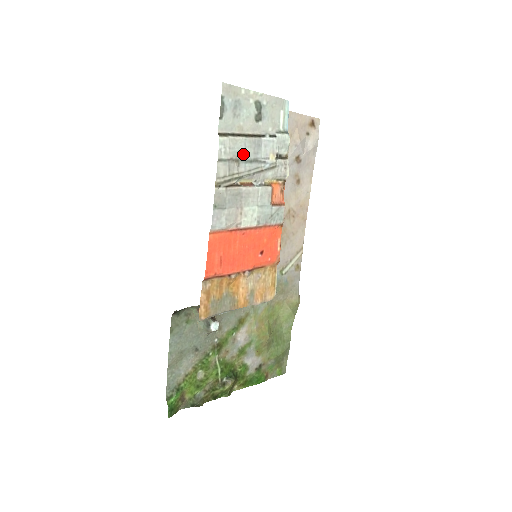
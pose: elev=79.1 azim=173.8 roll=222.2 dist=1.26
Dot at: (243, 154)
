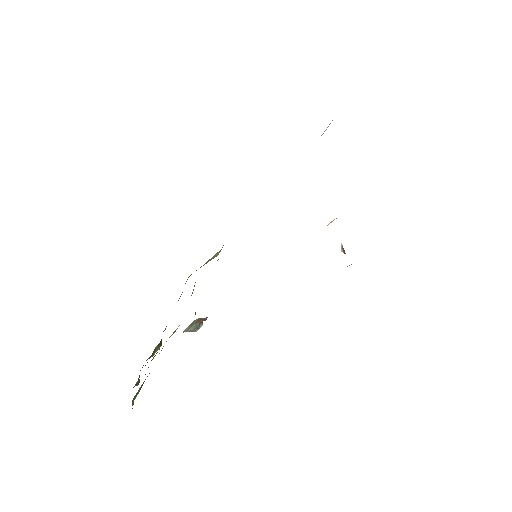
Dot at: occluded
